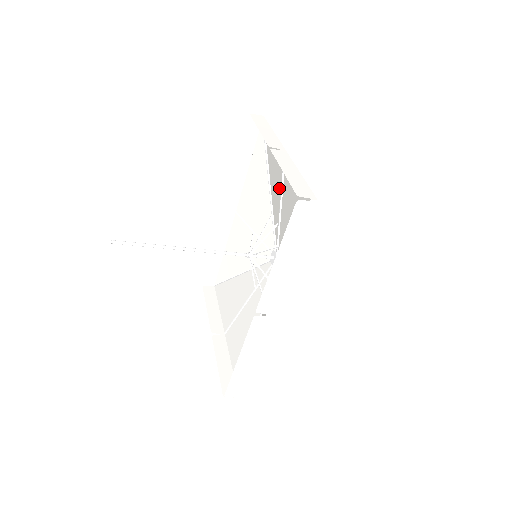
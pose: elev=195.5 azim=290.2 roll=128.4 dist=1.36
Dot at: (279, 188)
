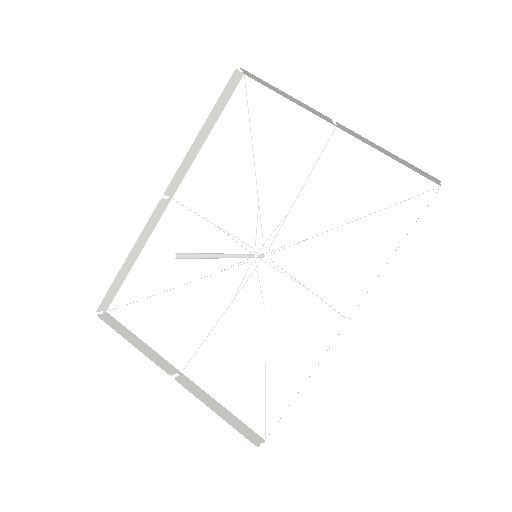
Dot at: (295, 170)
